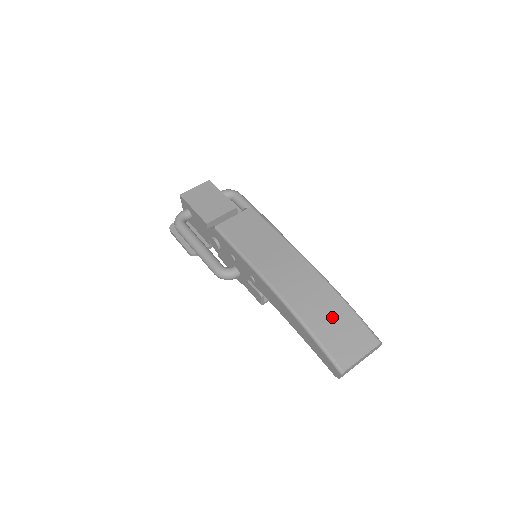
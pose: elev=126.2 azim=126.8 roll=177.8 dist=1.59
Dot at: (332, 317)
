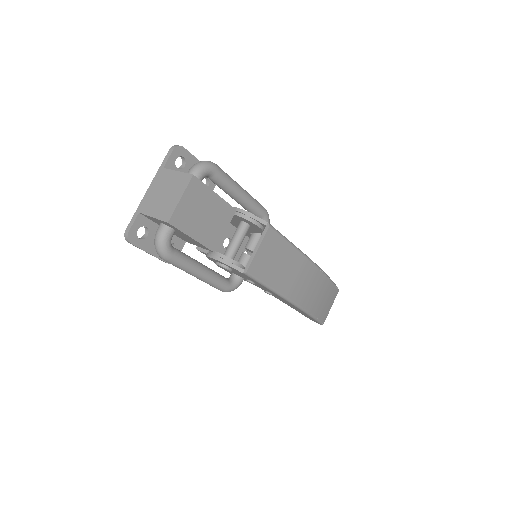
Dot at: (324, 297)
